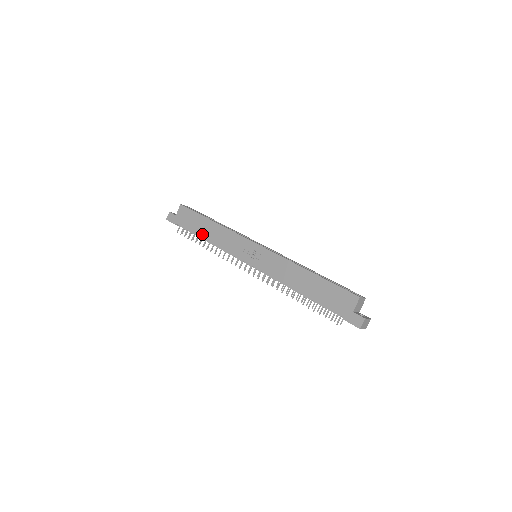
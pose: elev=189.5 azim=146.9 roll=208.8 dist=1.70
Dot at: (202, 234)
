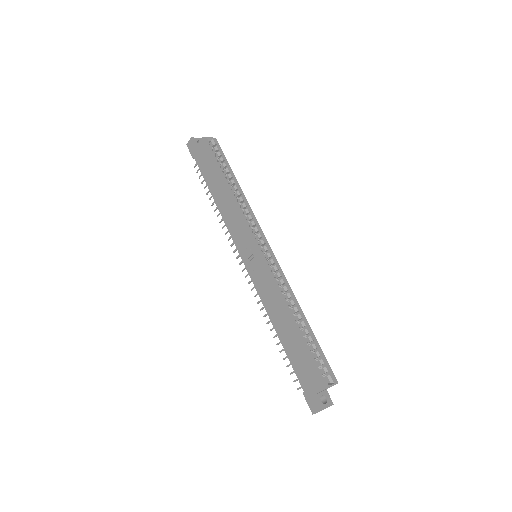
Dot at: (213, 192)
